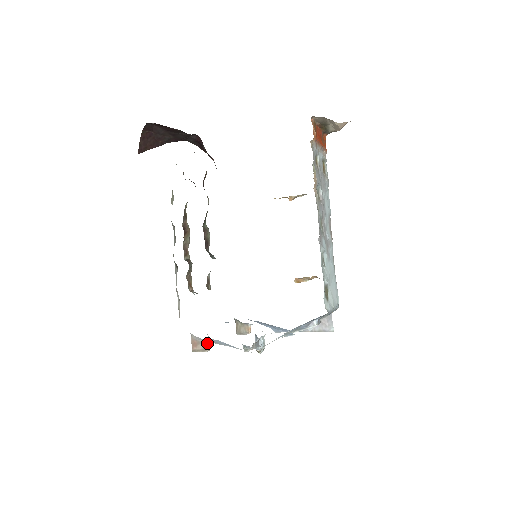
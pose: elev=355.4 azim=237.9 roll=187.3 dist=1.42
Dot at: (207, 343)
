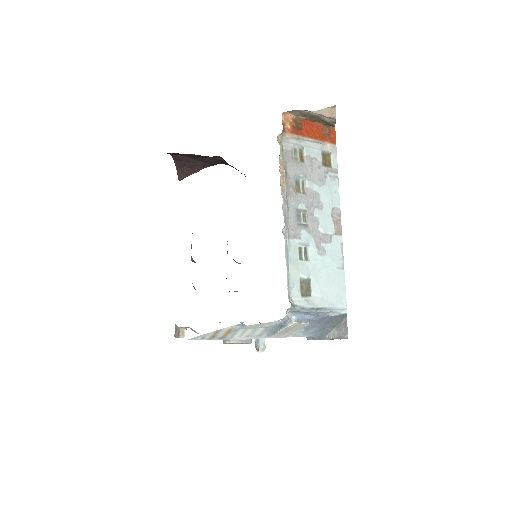
Dot at: (180, 329)
